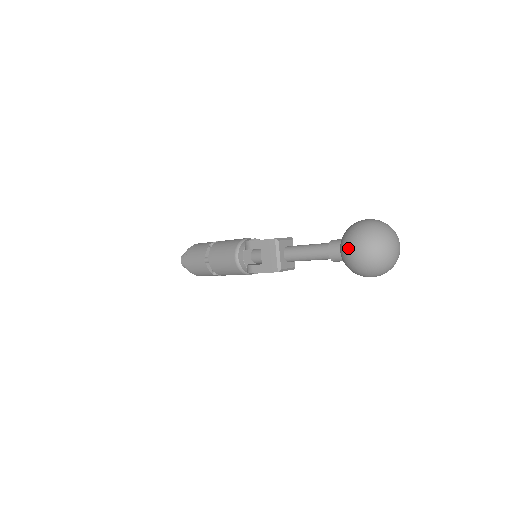
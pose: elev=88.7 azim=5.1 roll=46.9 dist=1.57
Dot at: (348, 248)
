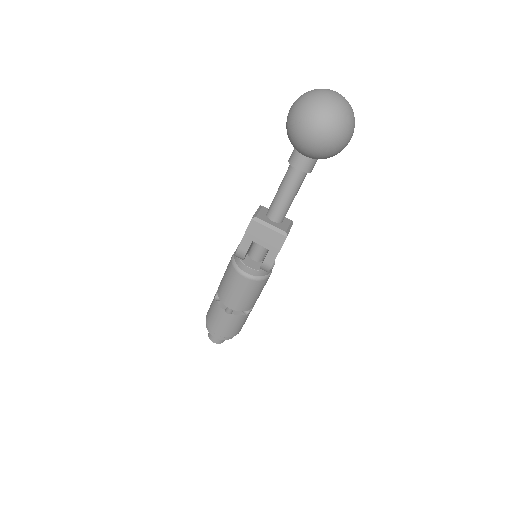
Dot at: (308, 142)
